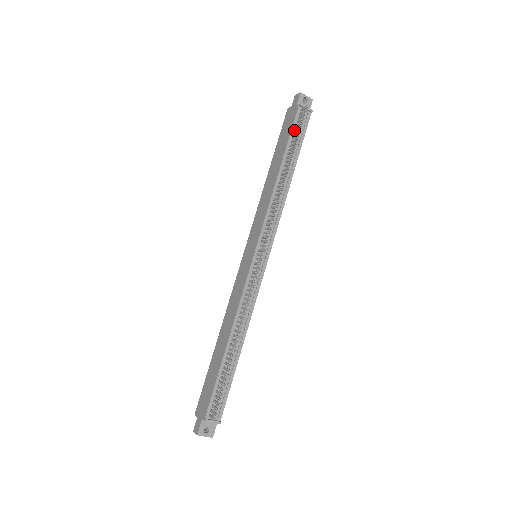
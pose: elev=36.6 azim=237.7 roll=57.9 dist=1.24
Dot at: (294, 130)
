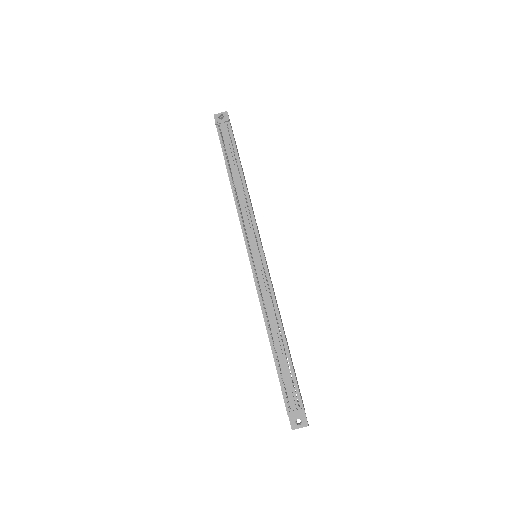
Dot at: occluded
